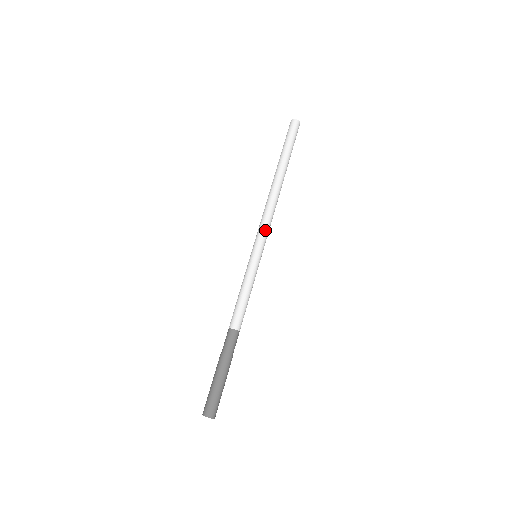
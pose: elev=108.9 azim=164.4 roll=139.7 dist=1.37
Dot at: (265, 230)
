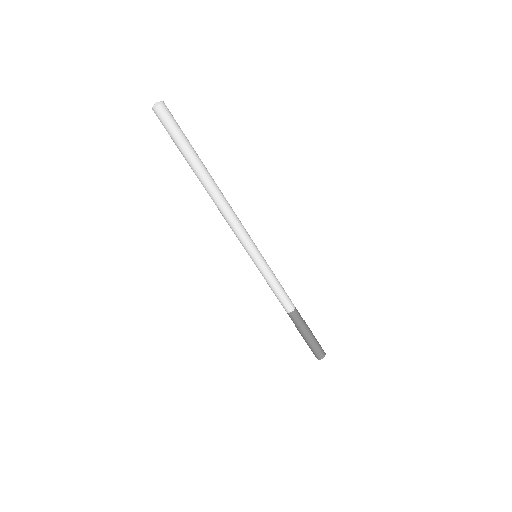
Dot at: (240, 238)
